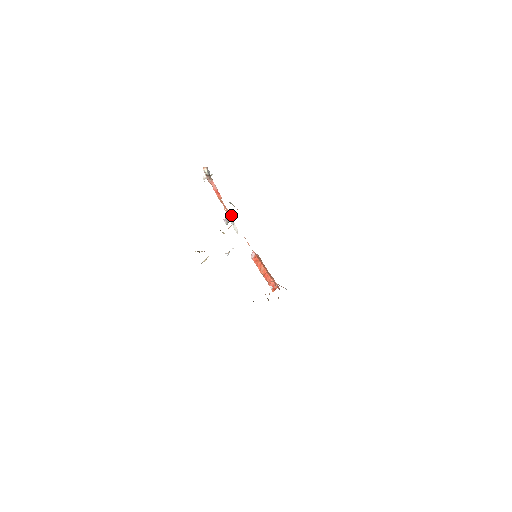
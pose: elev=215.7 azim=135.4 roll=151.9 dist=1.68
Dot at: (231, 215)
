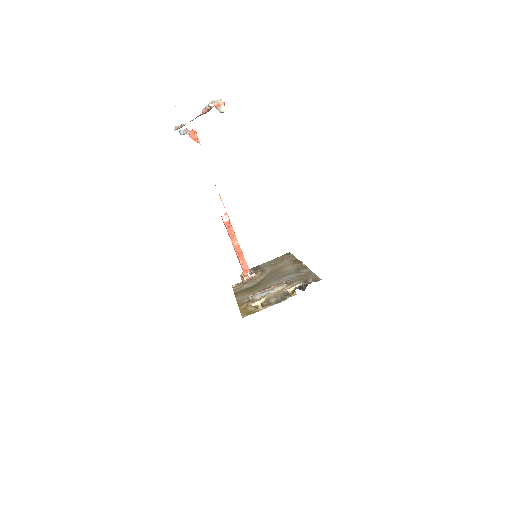
Dot at: occluded
